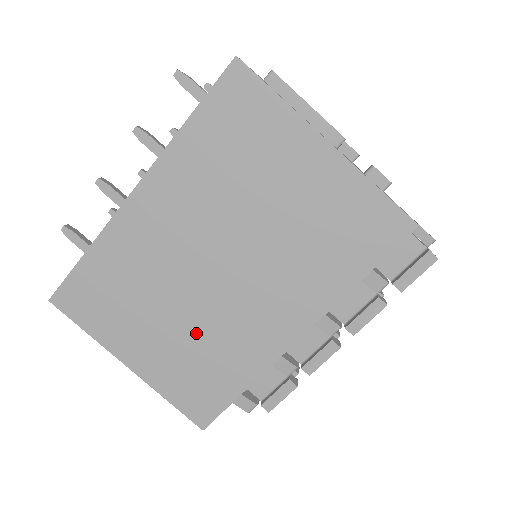
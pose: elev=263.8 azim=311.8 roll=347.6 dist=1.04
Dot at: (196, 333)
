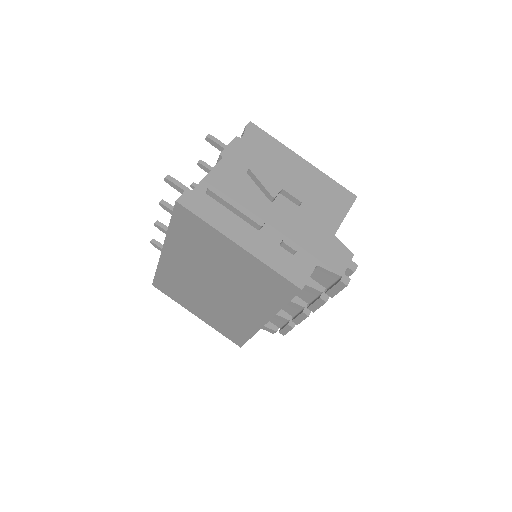
Dot at: (218, 311)
